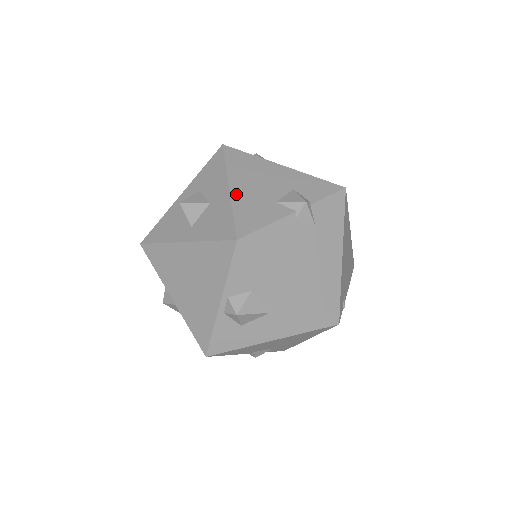
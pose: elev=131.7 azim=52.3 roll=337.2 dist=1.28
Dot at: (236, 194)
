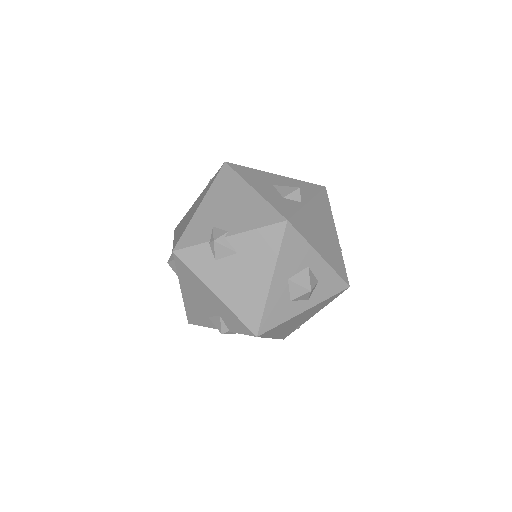
Dot at: (185, 298)
